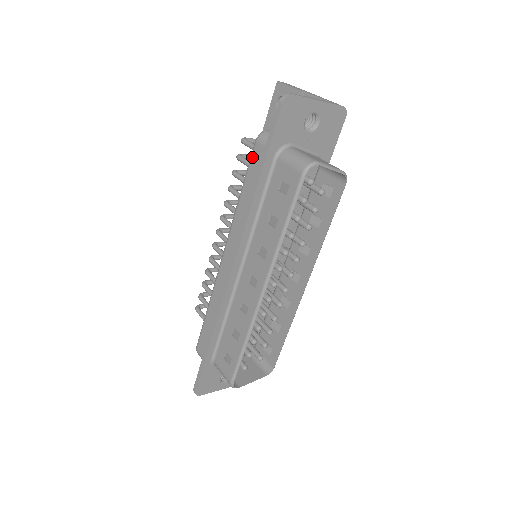
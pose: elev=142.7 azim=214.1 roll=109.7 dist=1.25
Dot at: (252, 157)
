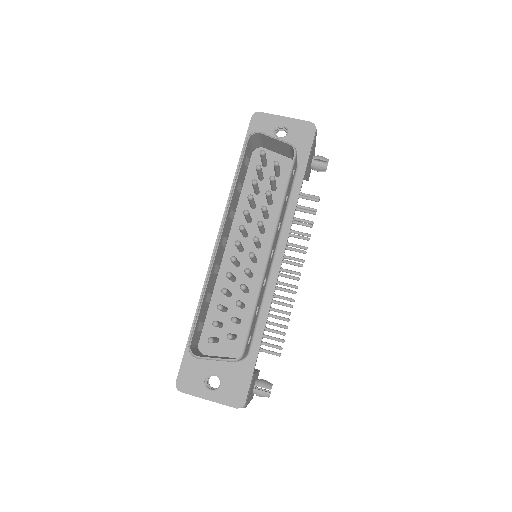
Dot at: occluded
